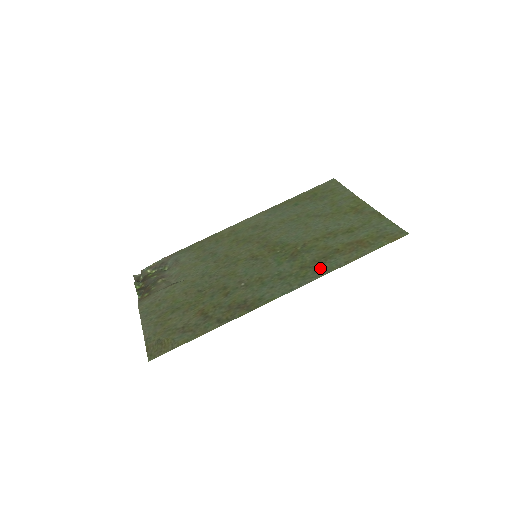
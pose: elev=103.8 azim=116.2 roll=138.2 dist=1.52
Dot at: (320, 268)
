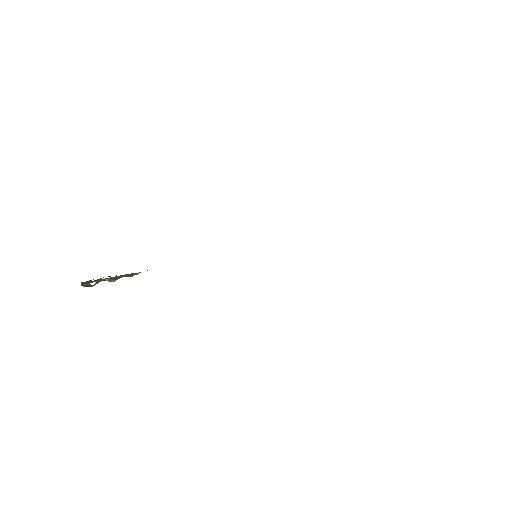
Dot at: occluded
